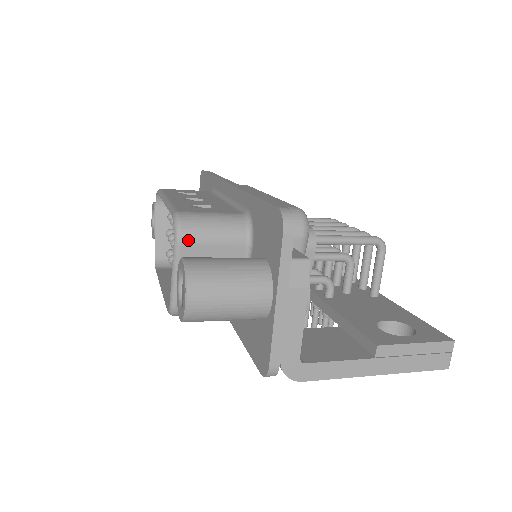
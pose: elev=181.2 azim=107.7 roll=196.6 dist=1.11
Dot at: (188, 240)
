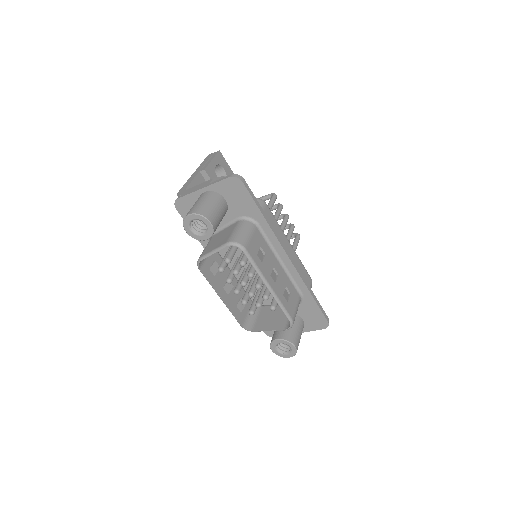
Dot at: occluded
